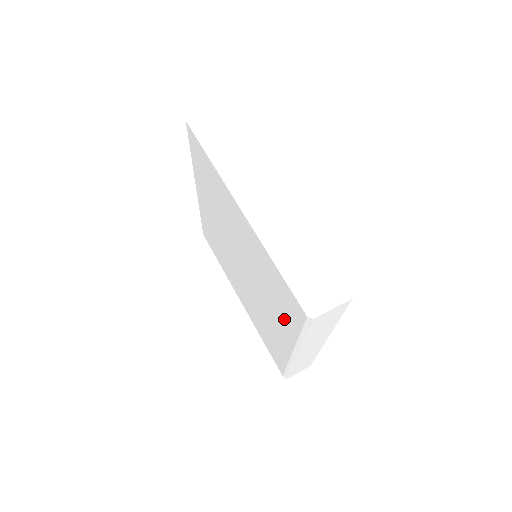
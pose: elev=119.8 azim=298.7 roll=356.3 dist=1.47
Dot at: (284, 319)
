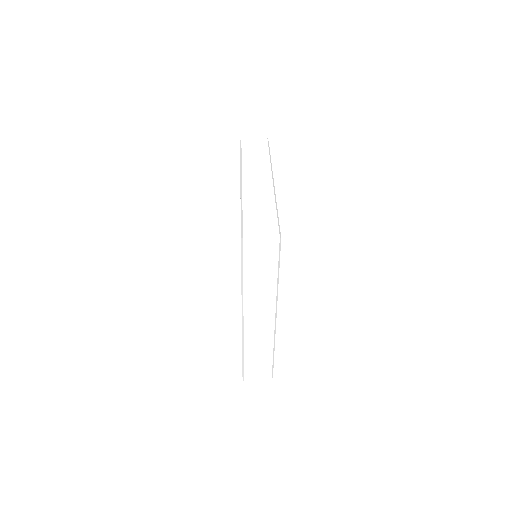
Dot at: occluded
